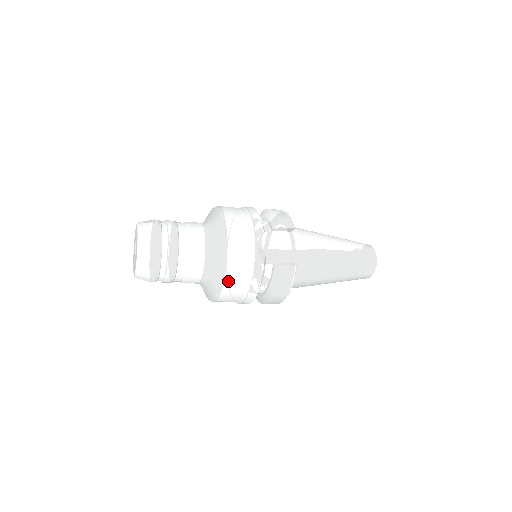
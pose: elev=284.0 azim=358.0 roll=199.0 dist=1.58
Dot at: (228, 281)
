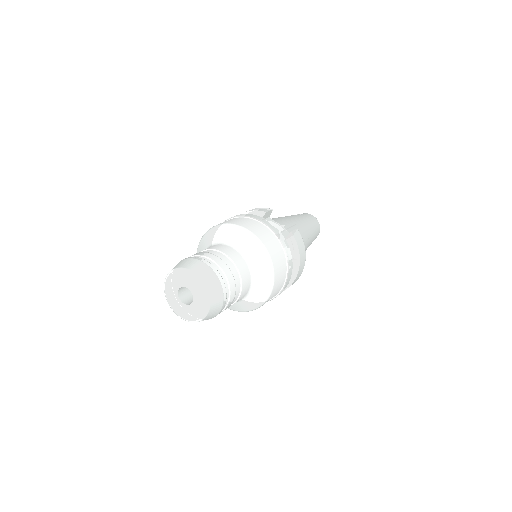
Dot at: (275, 264)
